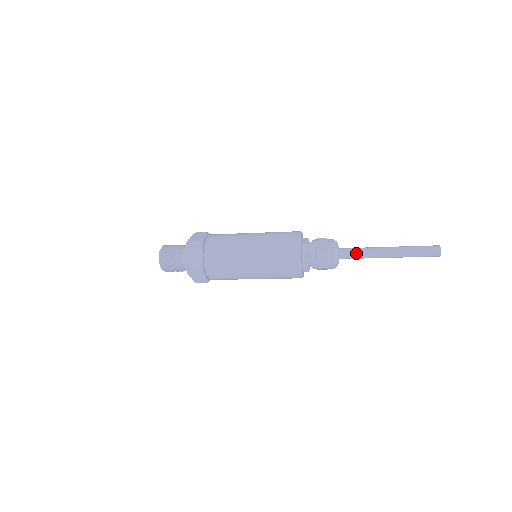
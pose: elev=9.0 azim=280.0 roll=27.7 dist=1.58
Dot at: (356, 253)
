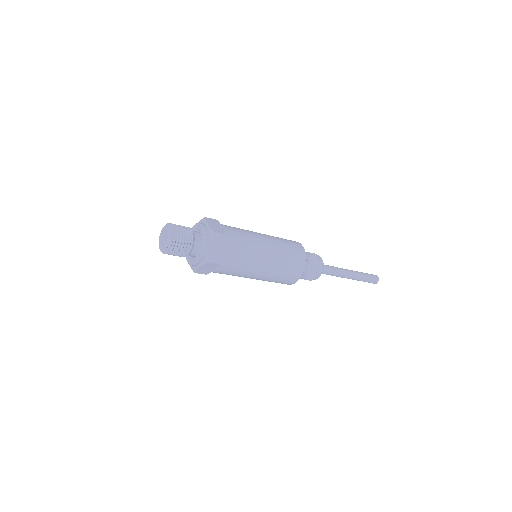
Dot at: (332, 271)
